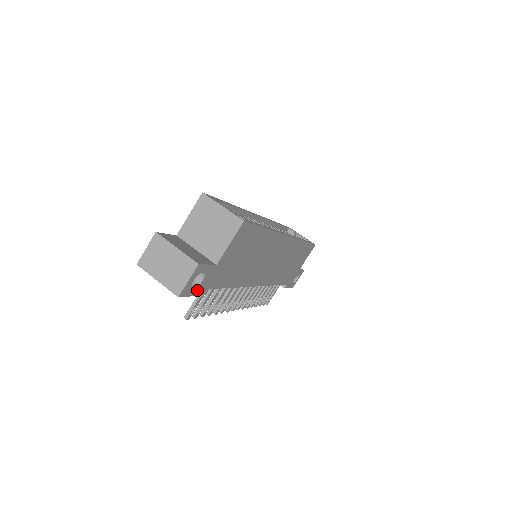
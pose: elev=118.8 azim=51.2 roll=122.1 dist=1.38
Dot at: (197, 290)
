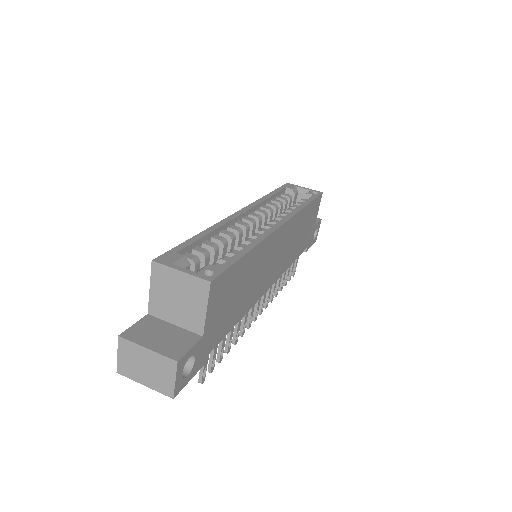
Dot at: (194, 370)
